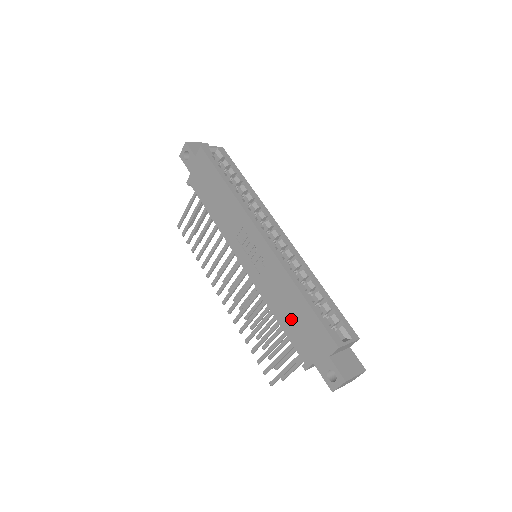
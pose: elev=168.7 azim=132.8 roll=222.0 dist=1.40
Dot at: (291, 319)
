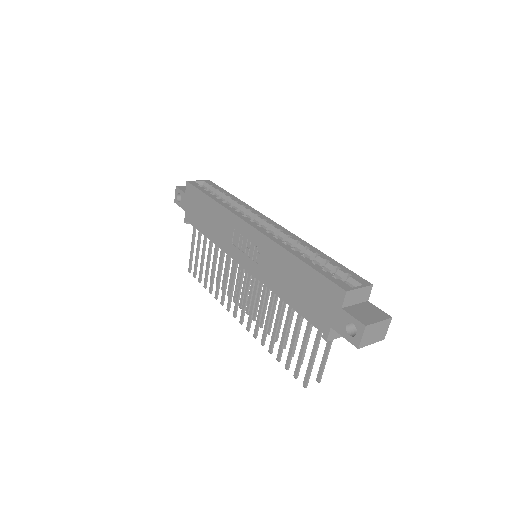
Dot at: (297, 292)
